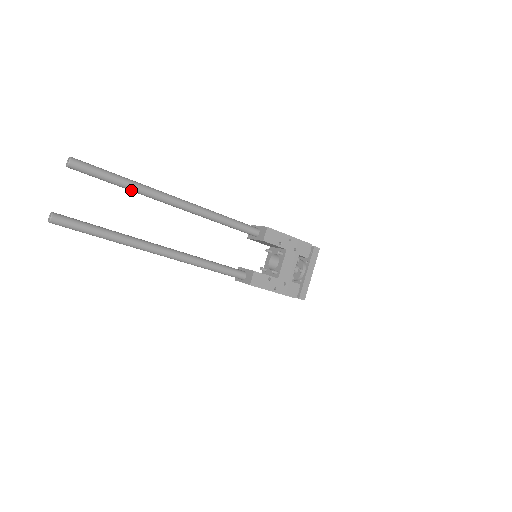
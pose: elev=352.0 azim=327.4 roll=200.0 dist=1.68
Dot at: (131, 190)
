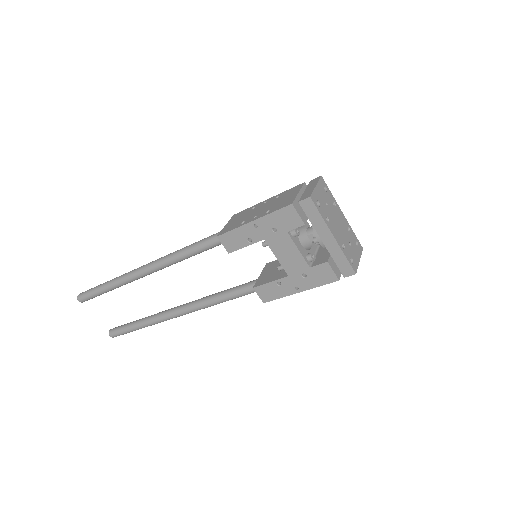
Dot at: occluded
